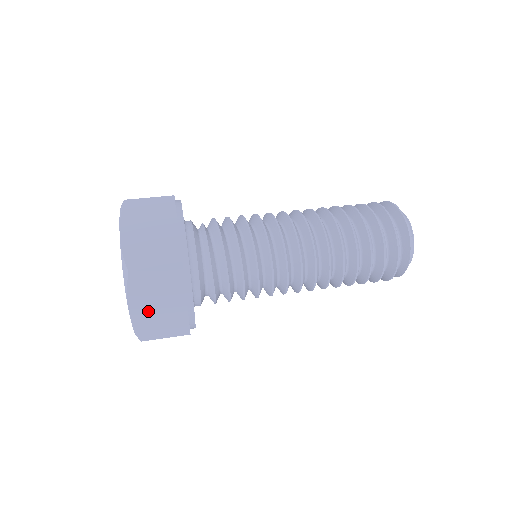
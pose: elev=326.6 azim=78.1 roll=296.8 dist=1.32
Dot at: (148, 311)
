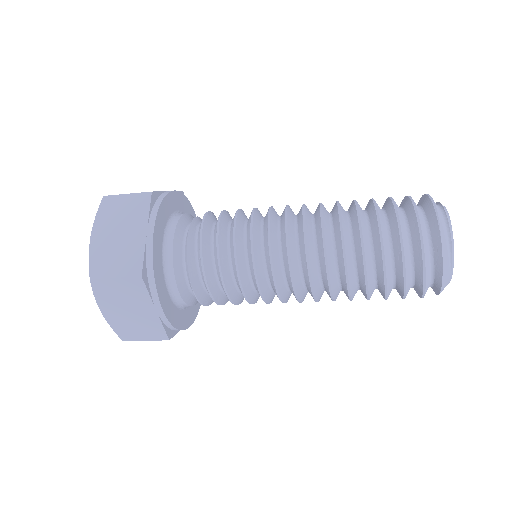
Dot at: (120, 315)
